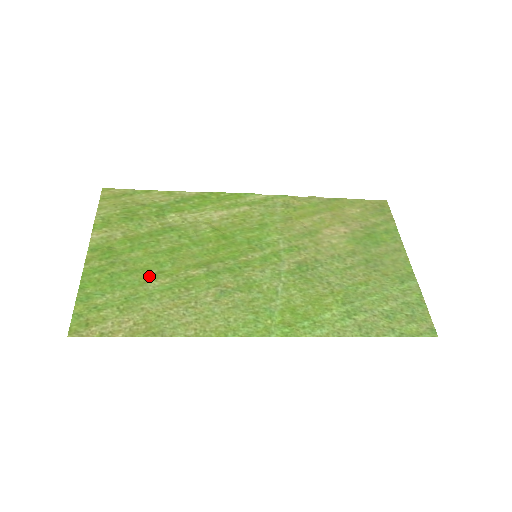
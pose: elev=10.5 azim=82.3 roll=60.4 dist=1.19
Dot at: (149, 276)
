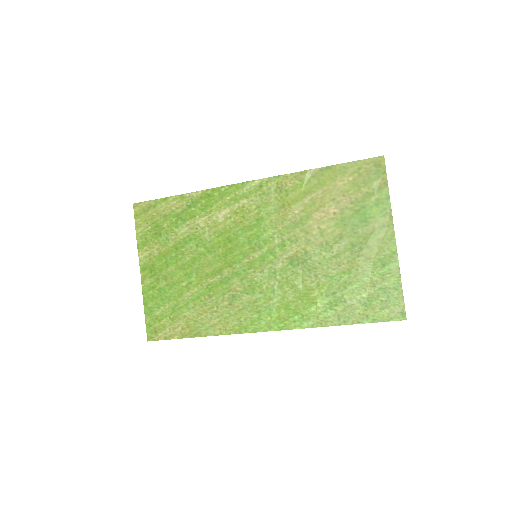
Dot at: (183, 288)
